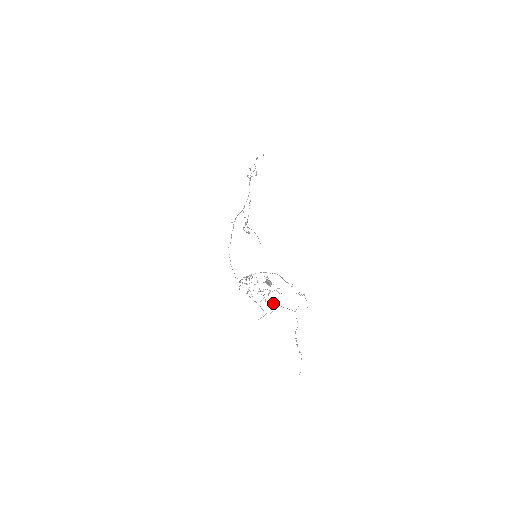
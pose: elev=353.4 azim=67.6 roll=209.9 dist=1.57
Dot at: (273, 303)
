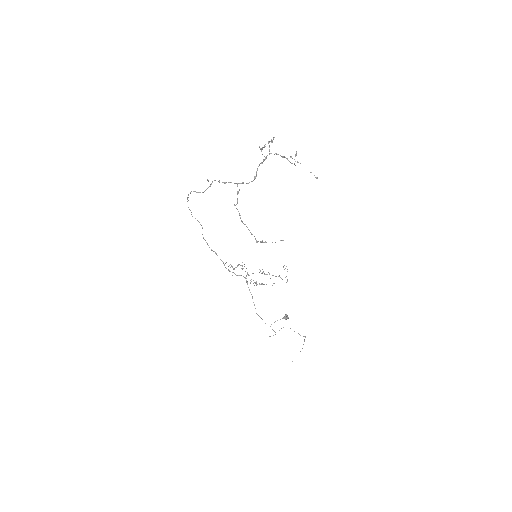
Dot at: occluded
